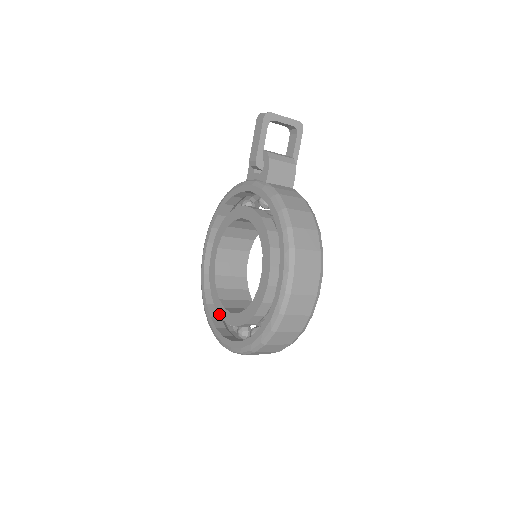
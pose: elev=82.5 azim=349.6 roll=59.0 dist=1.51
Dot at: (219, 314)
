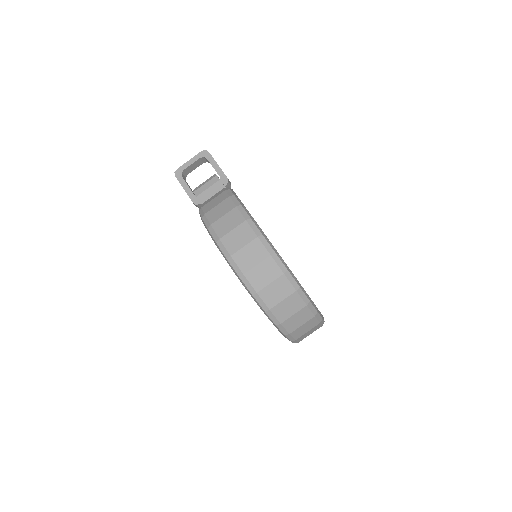
Dot at: occluded
